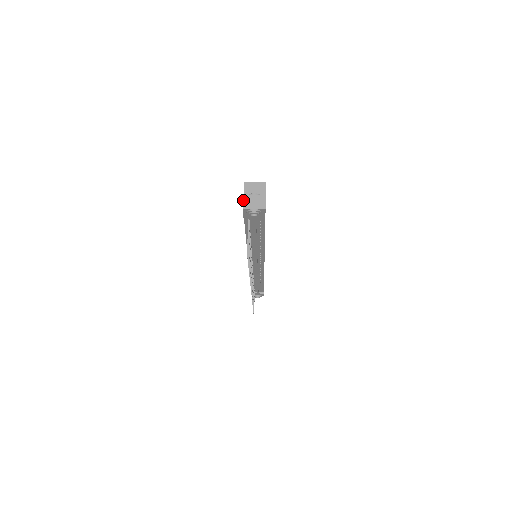
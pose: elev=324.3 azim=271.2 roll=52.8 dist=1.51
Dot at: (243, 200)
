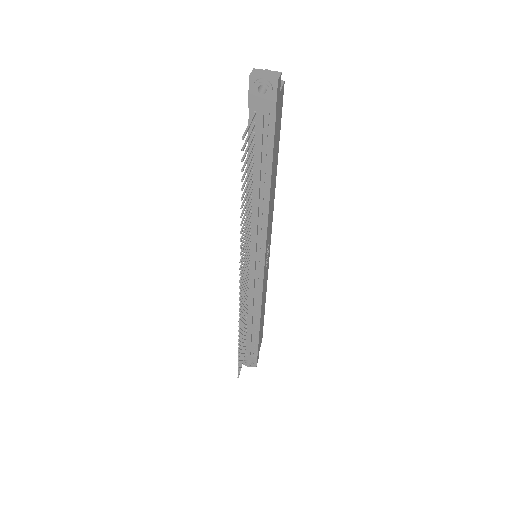
Dot at: (252, 71)
